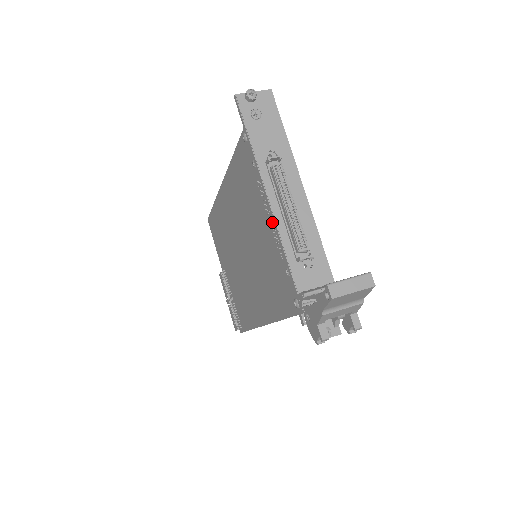
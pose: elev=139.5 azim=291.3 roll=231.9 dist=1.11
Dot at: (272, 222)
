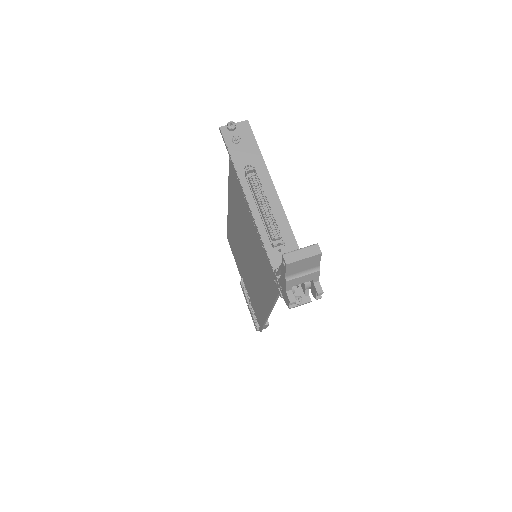
Dot at: occluded
